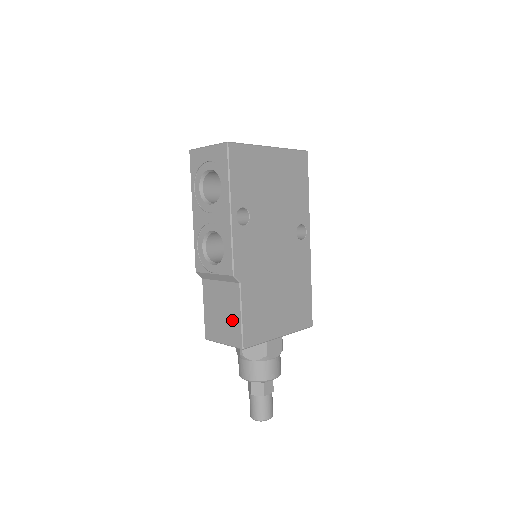
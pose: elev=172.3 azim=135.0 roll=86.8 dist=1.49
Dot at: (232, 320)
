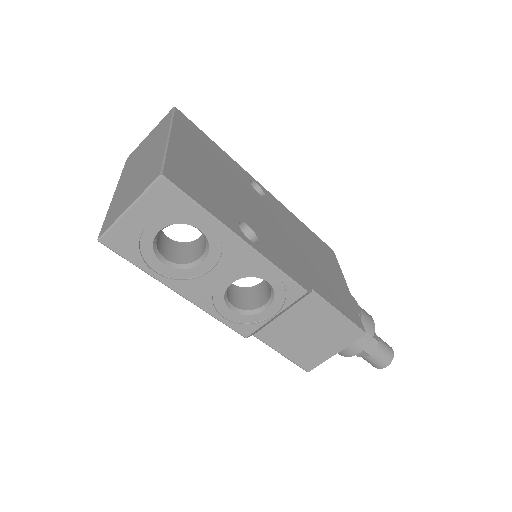
Dot at: (331, 327)
